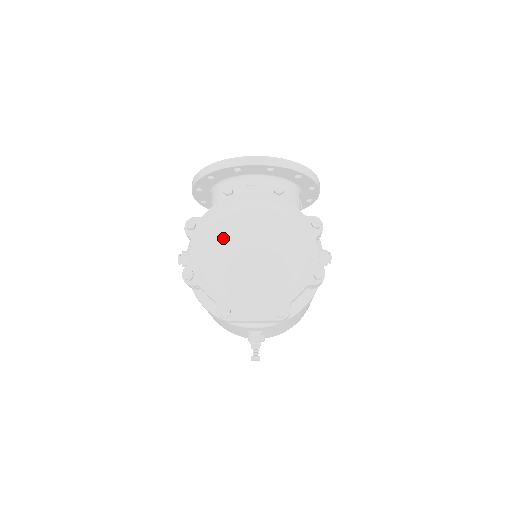
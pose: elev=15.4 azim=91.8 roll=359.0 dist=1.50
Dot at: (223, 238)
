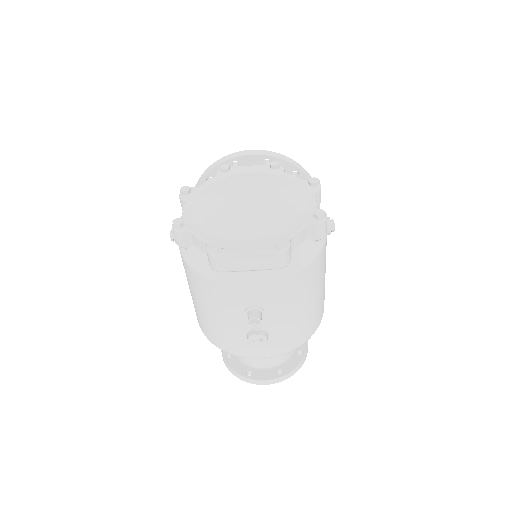
Dot at: (218, 195)
